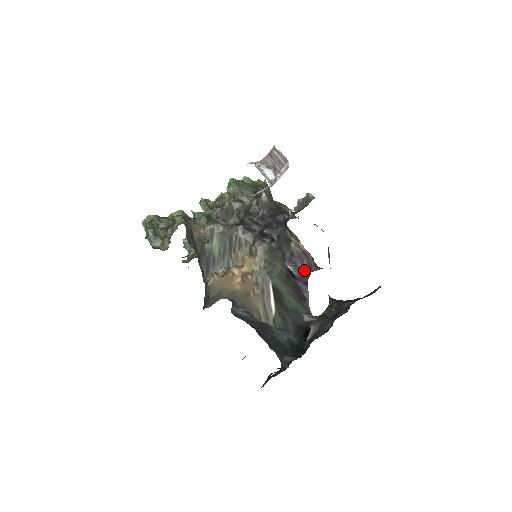
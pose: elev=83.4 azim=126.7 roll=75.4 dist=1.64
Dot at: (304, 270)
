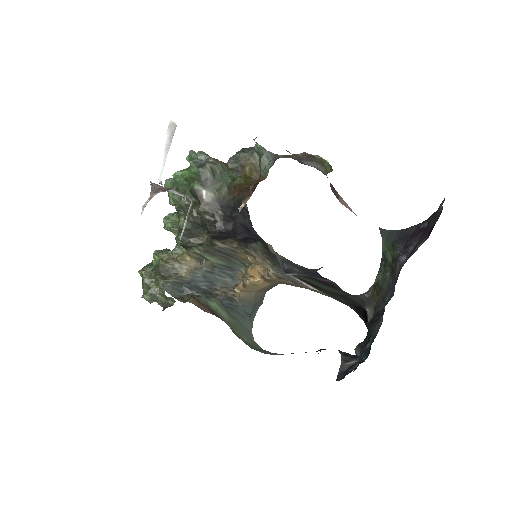
Dot at: (306, 272)
